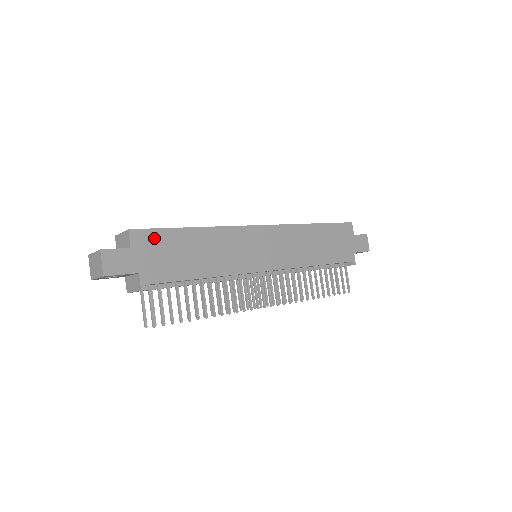
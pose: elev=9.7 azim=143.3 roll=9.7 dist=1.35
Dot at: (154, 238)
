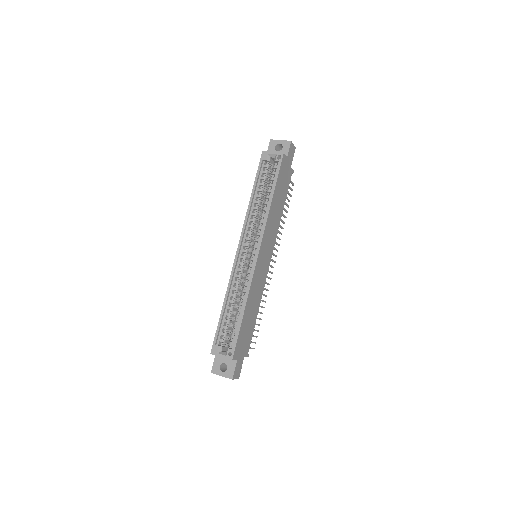
Dot at: (239, 343)
